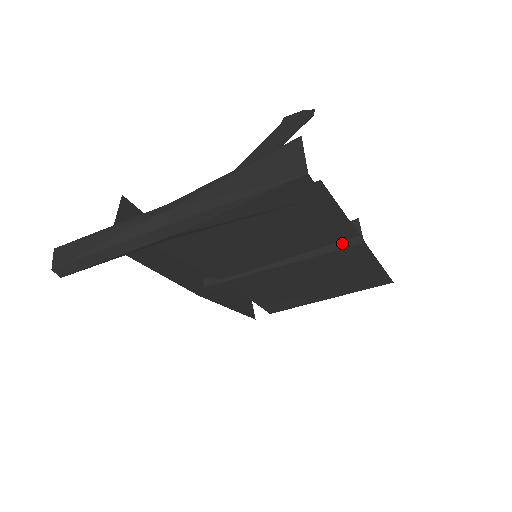
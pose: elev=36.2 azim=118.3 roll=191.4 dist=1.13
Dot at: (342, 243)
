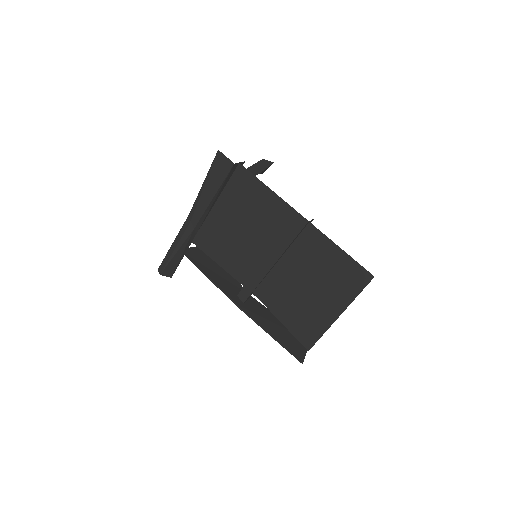
Dot at: (286, 218)
